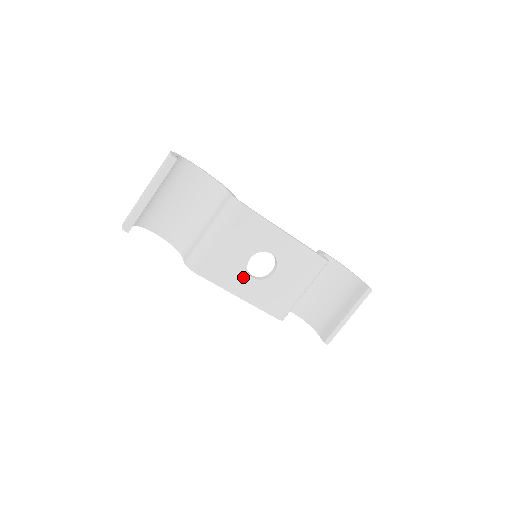
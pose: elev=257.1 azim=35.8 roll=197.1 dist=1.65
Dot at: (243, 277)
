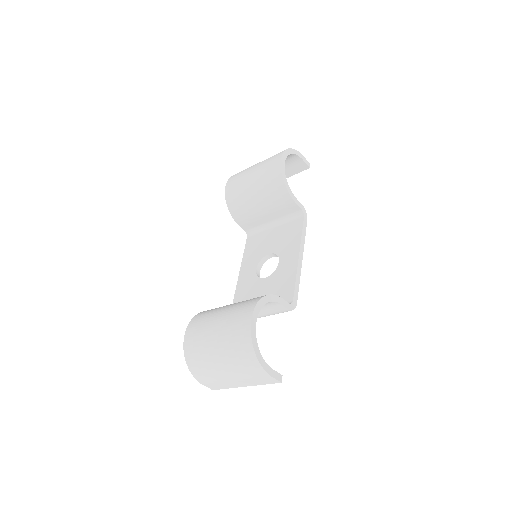
Dot at: occluded
